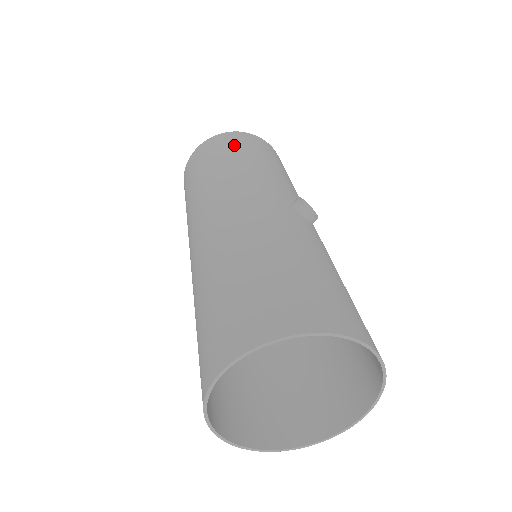
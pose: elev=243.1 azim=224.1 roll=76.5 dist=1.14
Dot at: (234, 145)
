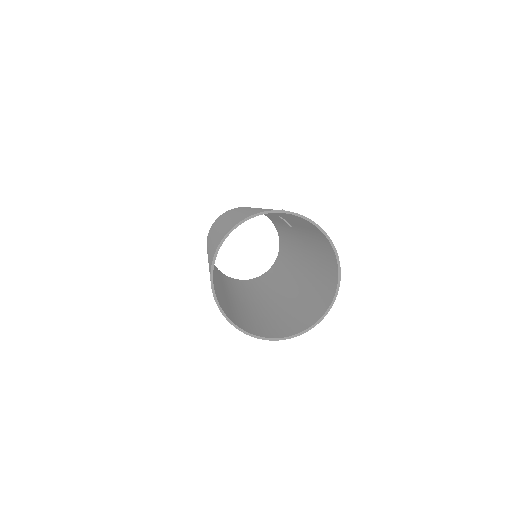
Dot at: (241, 207)
